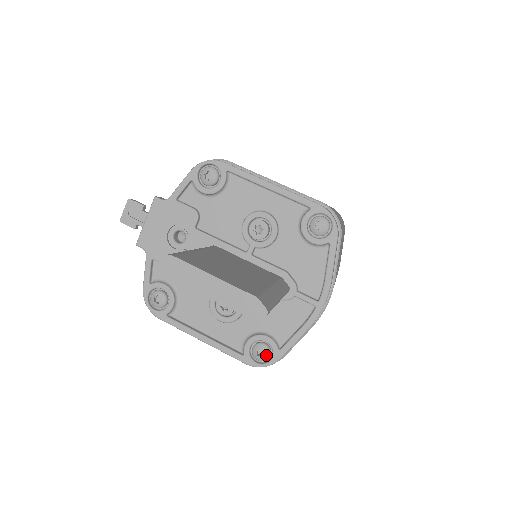
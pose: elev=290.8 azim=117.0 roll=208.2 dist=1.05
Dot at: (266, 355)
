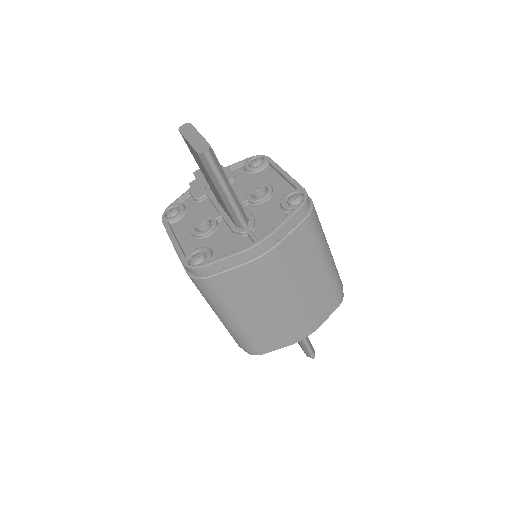
Dot at: (198, 260)
